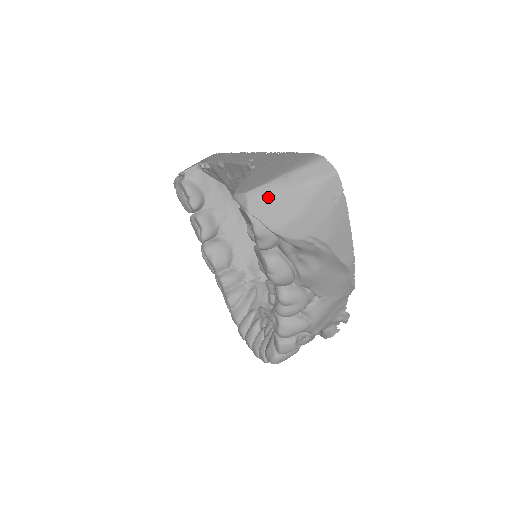
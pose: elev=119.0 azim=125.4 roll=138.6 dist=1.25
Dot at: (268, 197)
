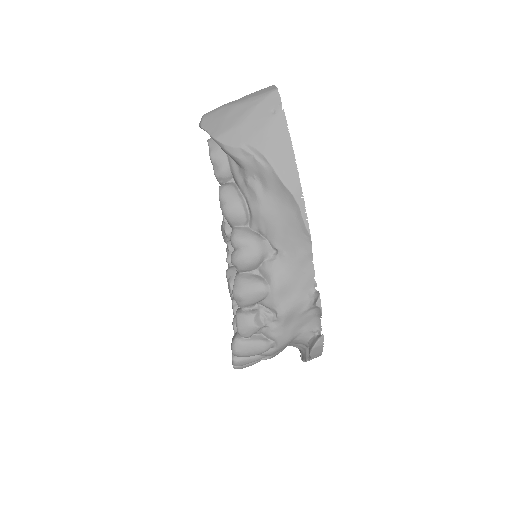
Dot at: (218, 113)
